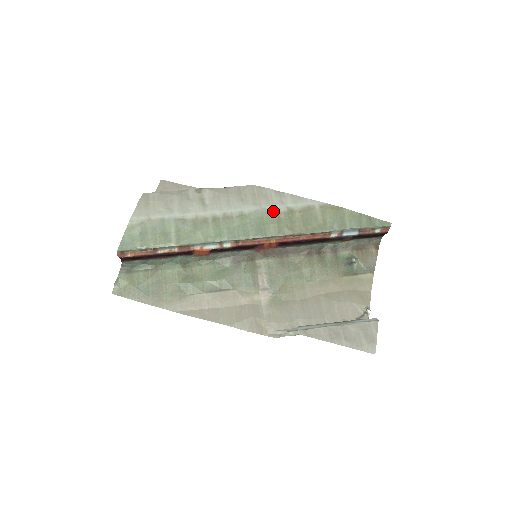
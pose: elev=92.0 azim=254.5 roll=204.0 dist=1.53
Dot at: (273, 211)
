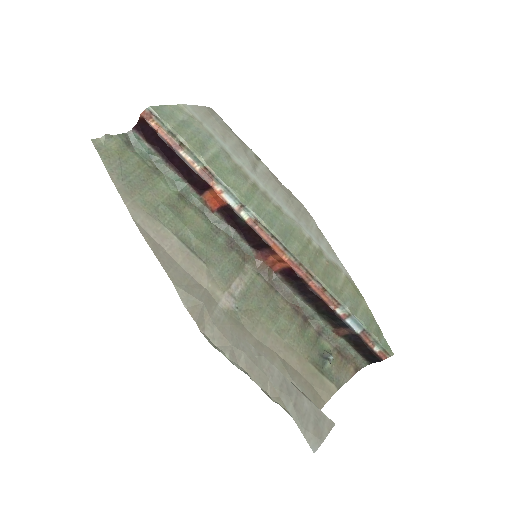
Dot at: (307, 235)
